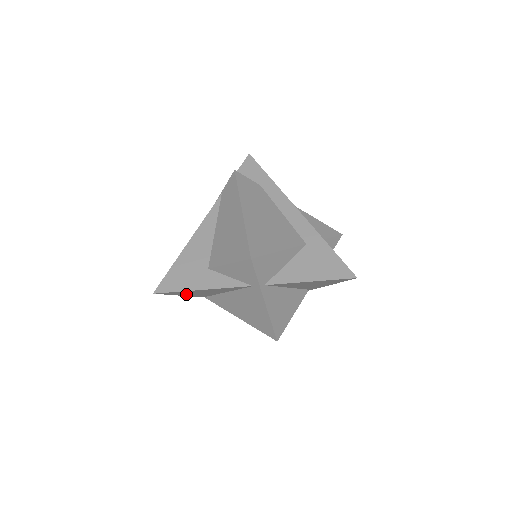
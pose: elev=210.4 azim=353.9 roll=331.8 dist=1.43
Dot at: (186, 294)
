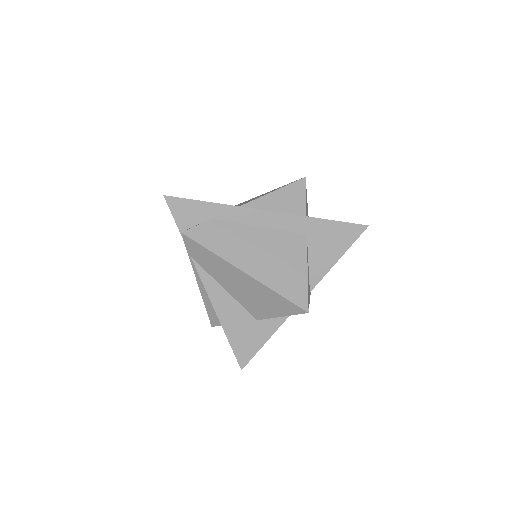
Dot at: occluded
